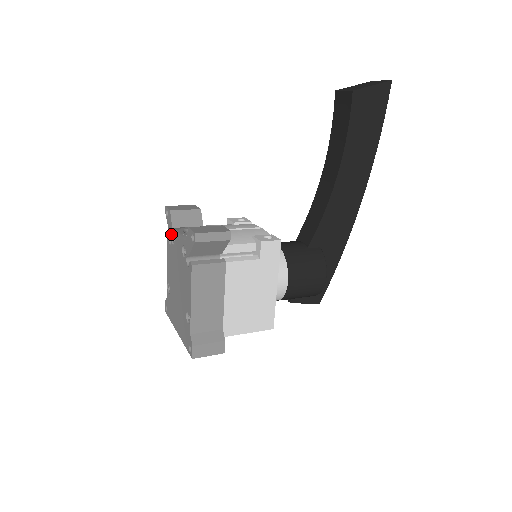
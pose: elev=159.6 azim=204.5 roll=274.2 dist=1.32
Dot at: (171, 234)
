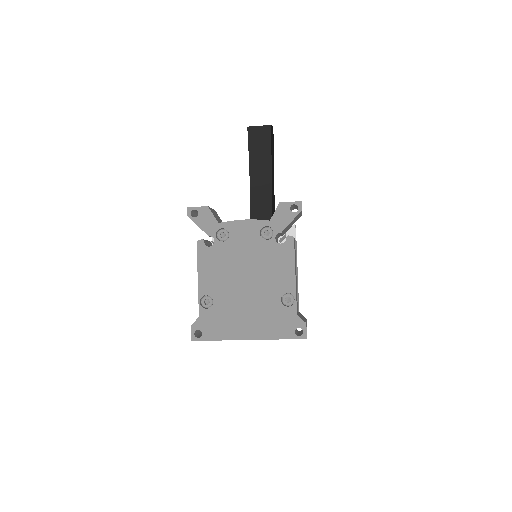
Dot at: (215, 231)
